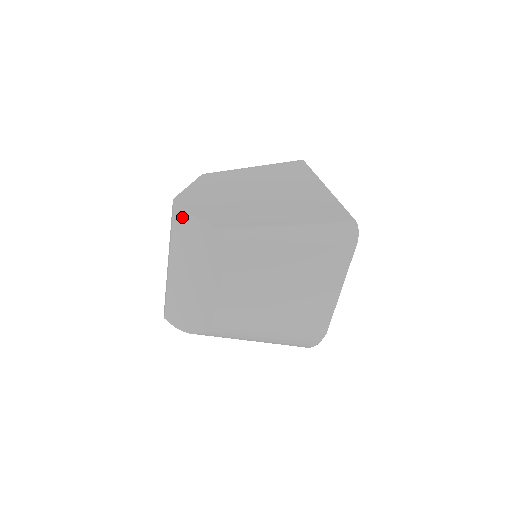
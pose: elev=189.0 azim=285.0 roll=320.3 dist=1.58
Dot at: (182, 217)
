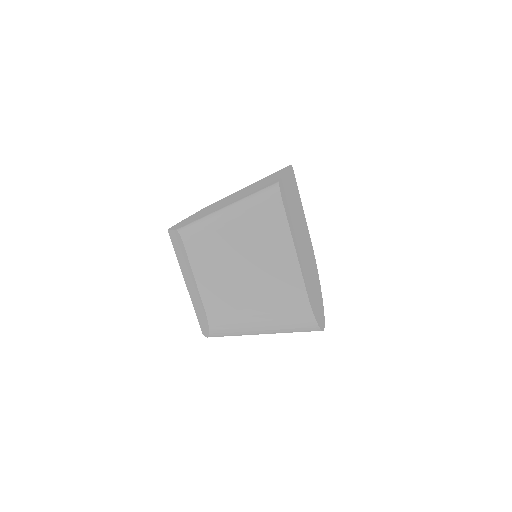
Dot at: (171, 236)
